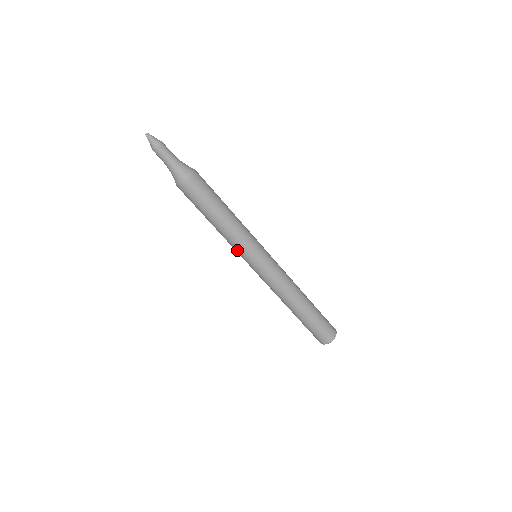
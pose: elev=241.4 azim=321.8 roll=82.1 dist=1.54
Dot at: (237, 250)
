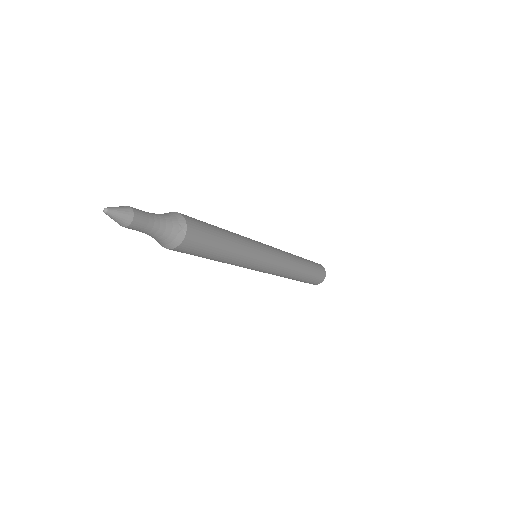
Dot at: occluded
